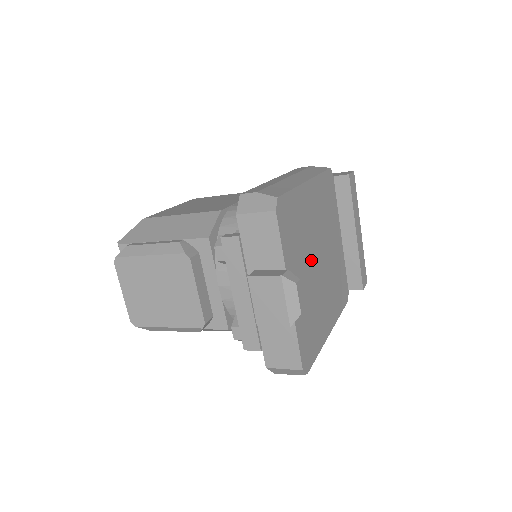
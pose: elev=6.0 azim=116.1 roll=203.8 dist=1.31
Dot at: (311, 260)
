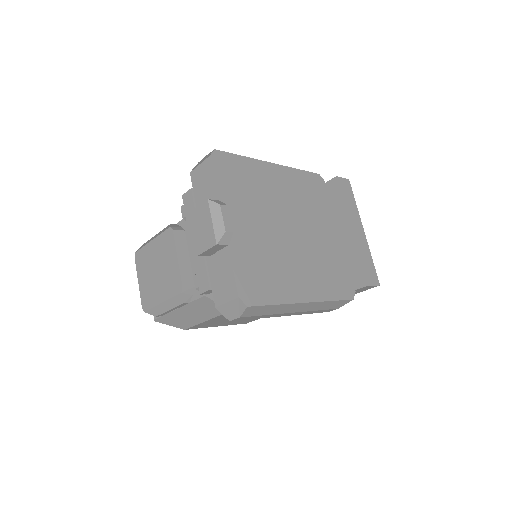
Dot at: (270, 221)
